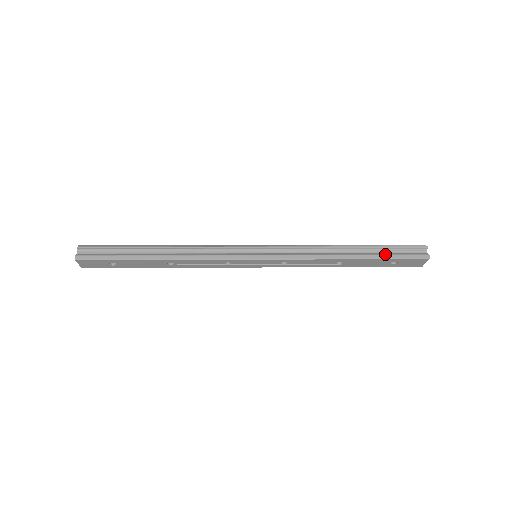
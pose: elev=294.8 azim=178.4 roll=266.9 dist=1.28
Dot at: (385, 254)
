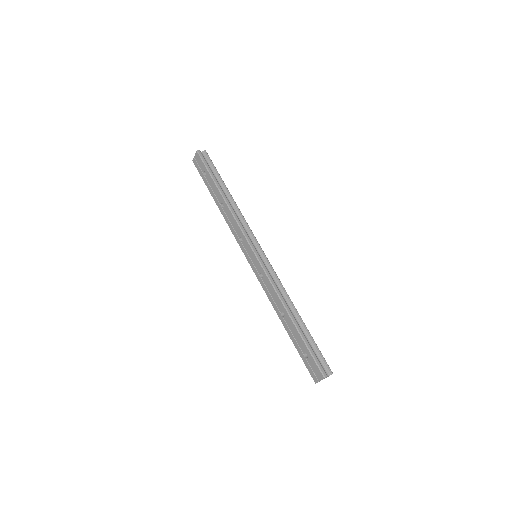
Dot at: (308, 341)
